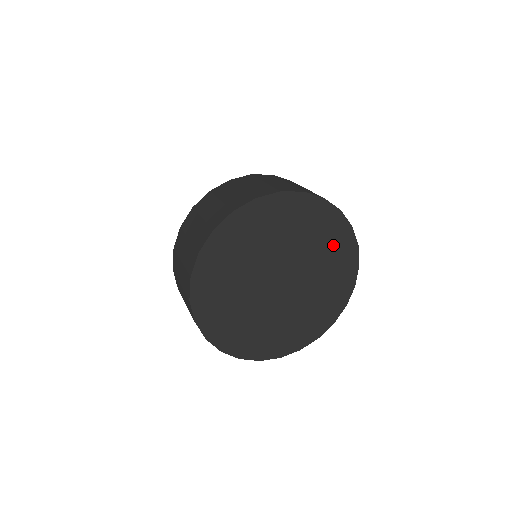
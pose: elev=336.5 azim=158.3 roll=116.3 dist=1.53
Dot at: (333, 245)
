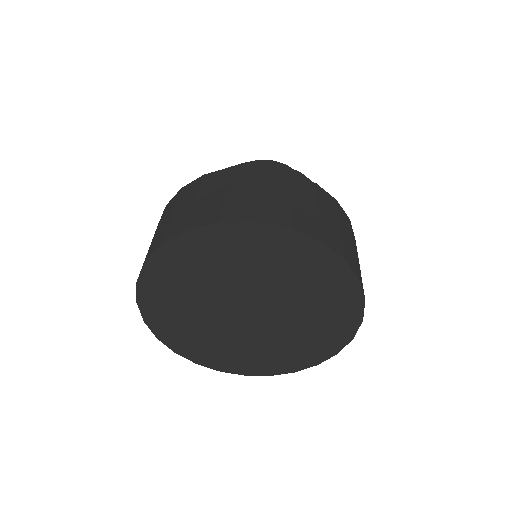
Dot at: (327, 293)
